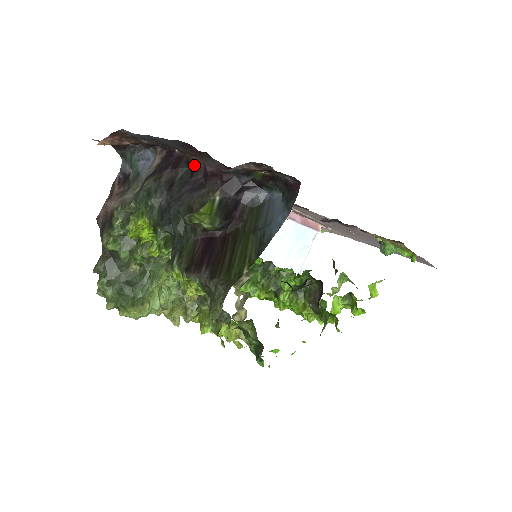
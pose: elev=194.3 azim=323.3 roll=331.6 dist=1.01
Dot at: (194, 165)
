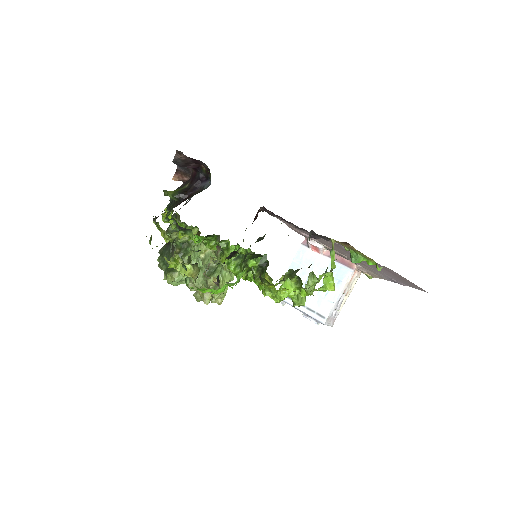
Dot at: occluded
